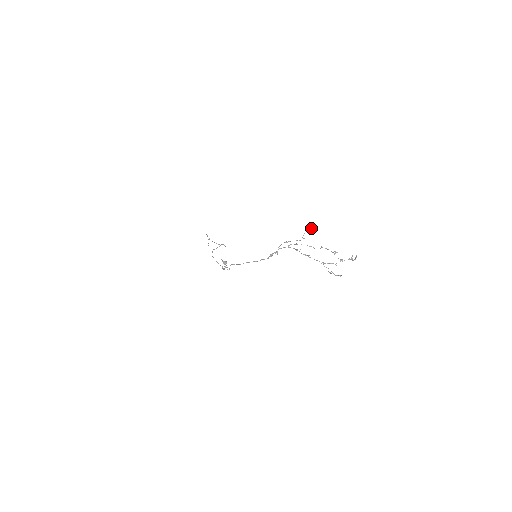
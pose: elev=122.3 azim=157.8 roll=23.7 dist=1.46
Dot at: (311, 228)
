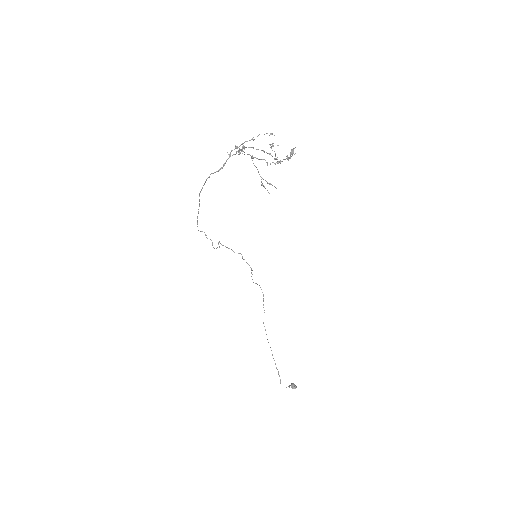
Dot at: (270, 133)
